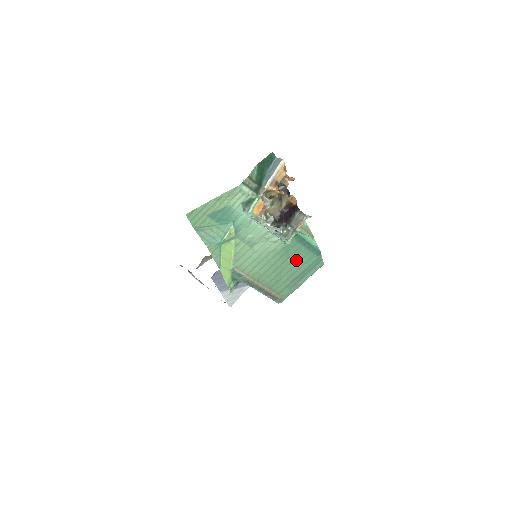
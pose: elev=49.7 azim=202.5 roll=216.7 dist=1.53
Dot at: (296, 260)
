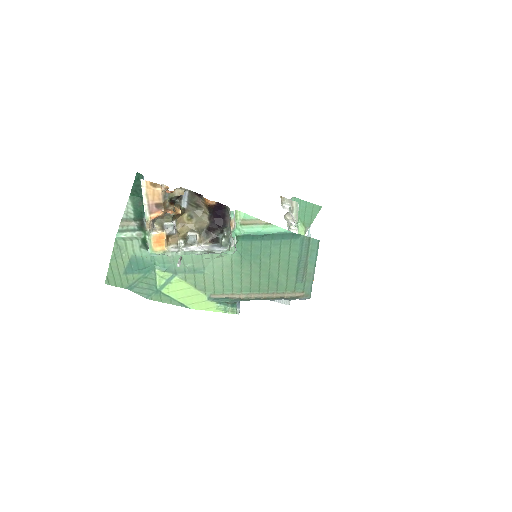
Dot at: (274, 256)
